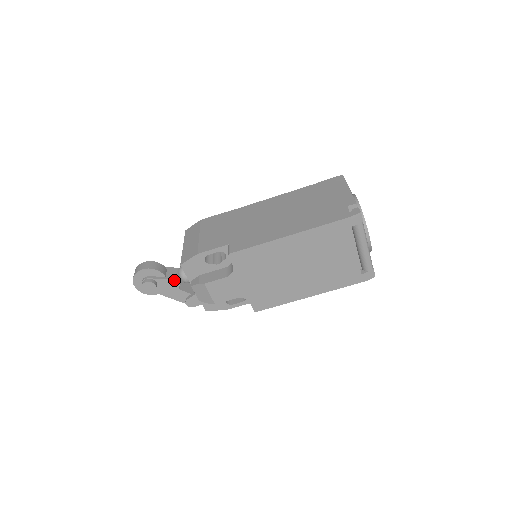
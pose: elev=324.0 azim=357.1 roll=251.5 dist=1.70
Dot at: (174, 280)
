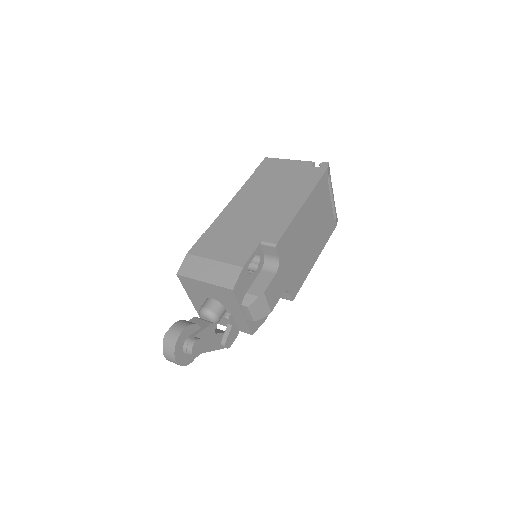
Dot at: (211, 325)
